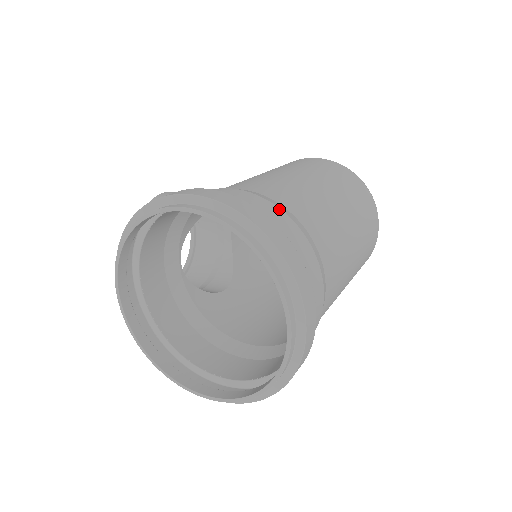
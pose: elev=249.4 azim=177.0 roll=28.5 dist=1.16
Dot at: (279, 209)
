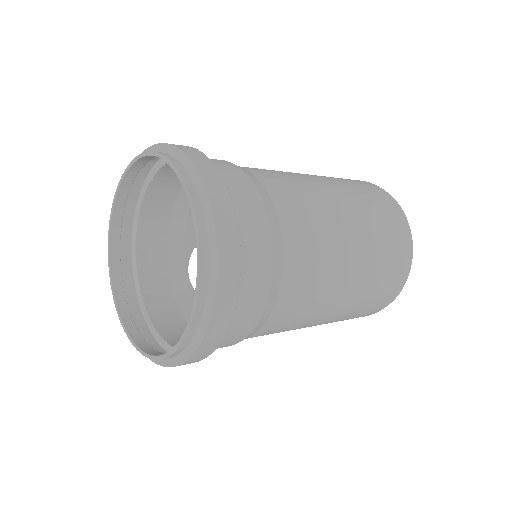
Dot at: (222, 160)
